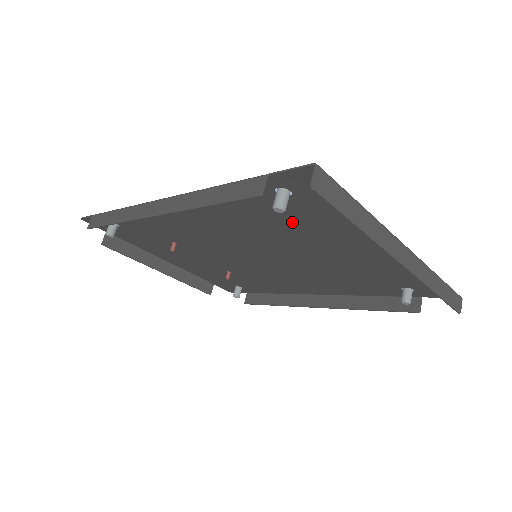
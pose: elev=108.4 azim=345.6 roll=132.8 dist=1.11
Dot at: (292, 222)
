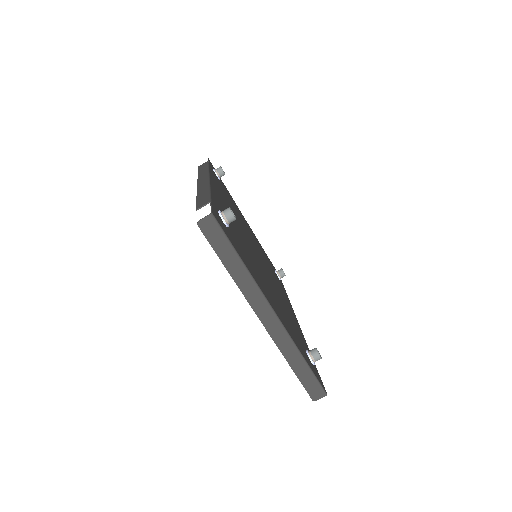
Dot at: (241, 245)
